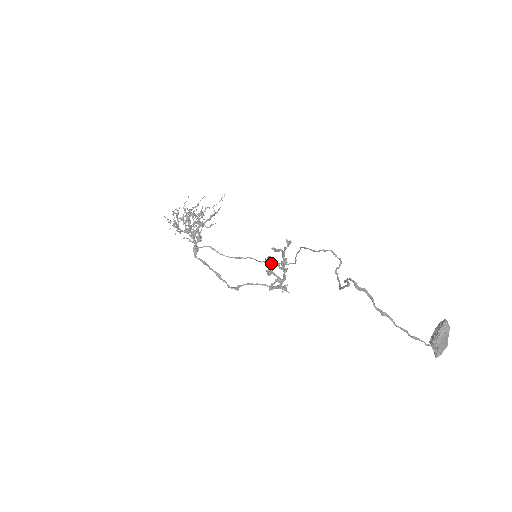
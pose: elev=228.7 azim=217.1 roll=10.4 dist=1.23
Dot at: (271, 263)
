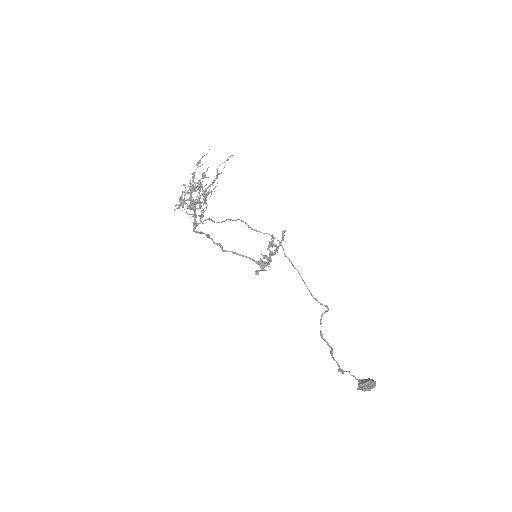
Dot at: (258, 231)
